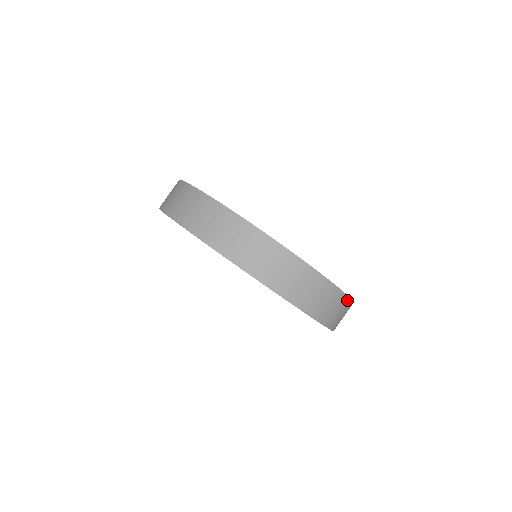
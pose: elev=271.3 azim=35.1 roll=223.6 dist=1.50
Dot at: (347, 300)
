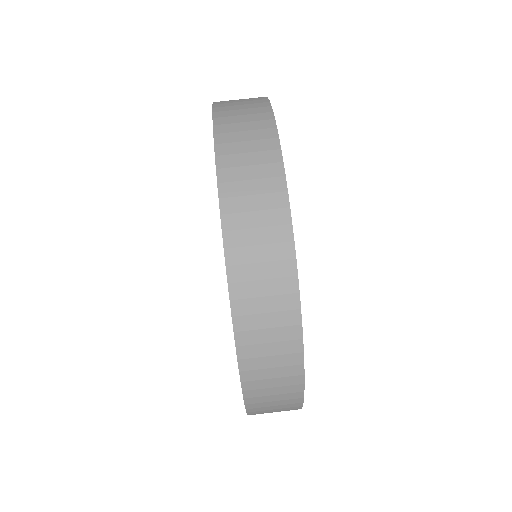
Dot at: occluded
